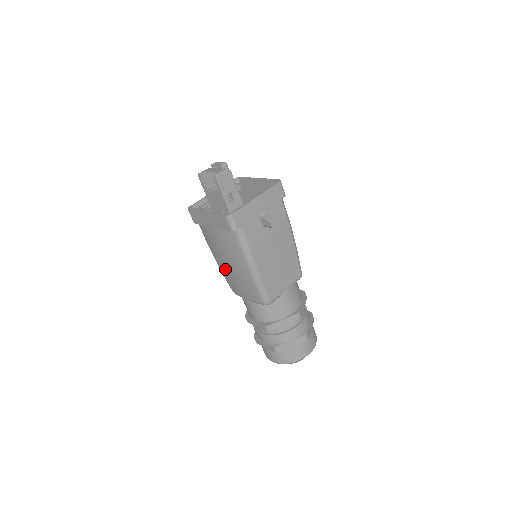
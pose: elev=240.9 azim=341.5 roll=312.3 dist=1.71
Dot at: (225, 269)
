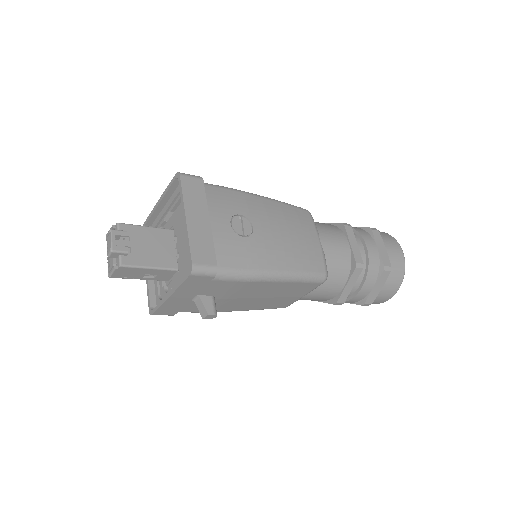
Dot at: occluded
